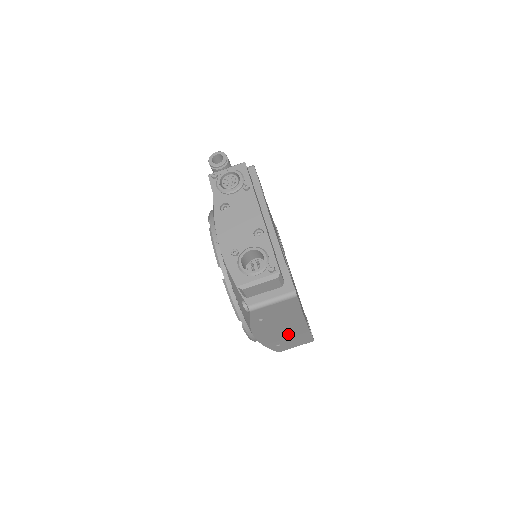
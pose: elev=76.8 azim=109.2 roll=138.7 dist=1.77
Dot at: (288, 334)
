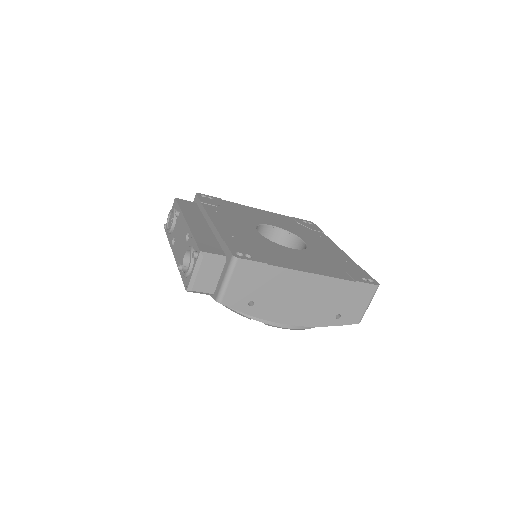
Dot at: (322, 298)
